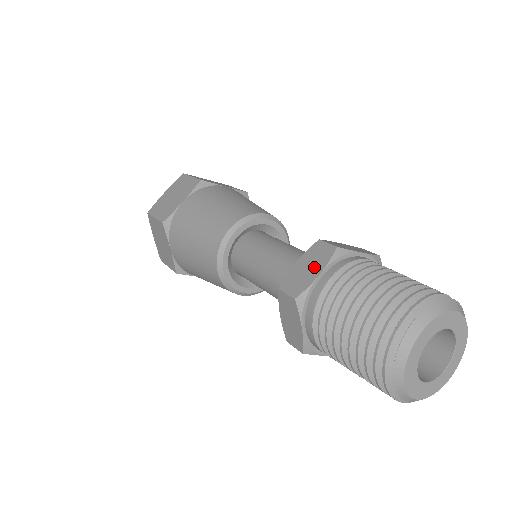
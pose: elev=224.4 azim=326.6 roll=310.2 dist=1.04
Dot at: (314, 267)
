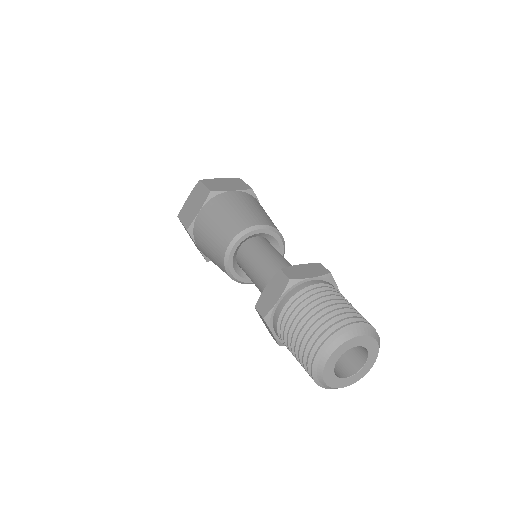
Dot at: (311, 273)
